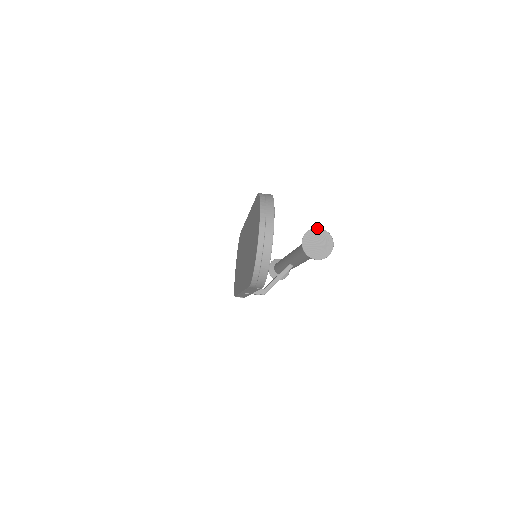
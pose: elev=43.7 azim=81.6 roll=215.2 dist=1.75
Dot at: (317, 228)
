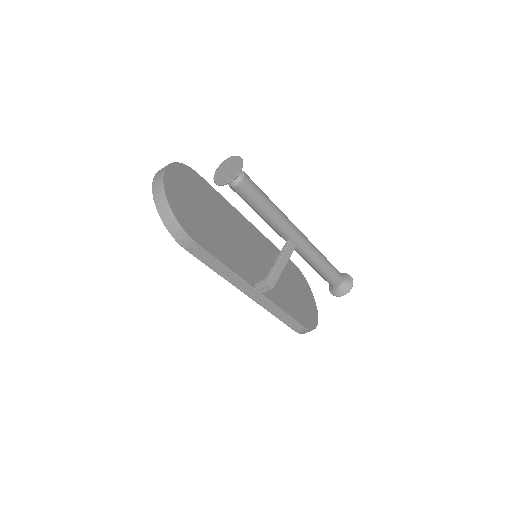
Dot at: (225, 160)
